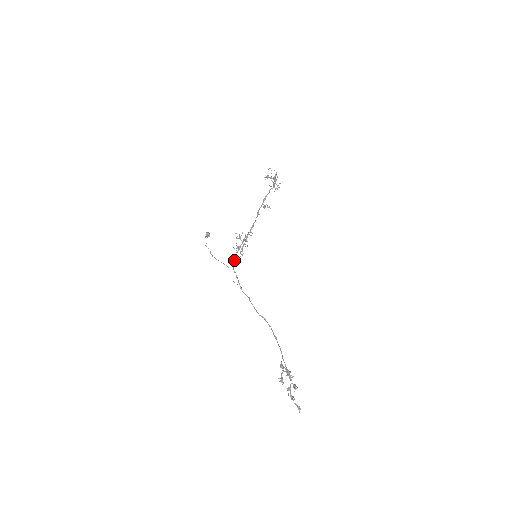
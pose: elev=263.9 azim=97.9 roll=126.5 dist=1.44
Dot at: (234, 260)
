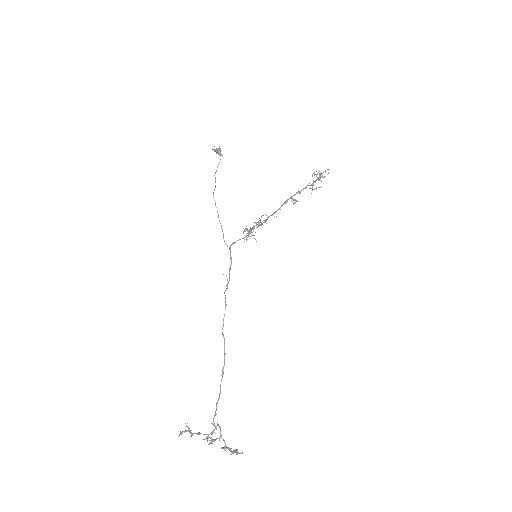
Dot at: occluded
